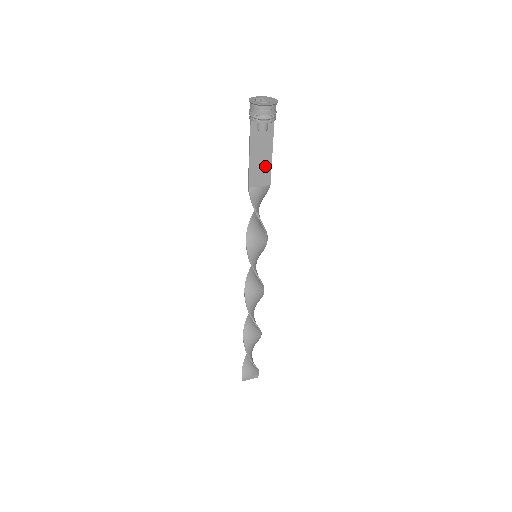
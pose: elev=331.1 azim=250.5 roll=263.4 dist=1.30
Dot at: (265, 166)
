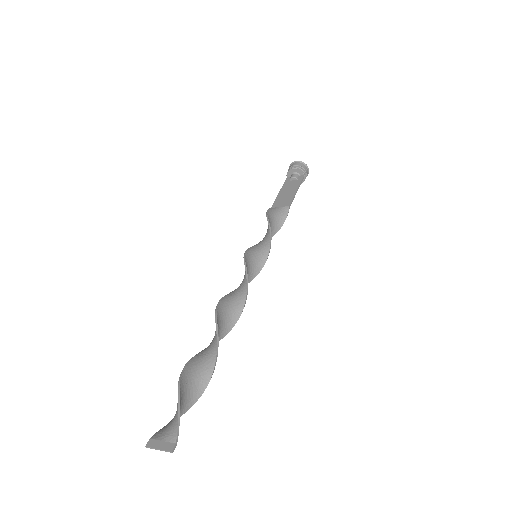
Dot at: (289, 197)
